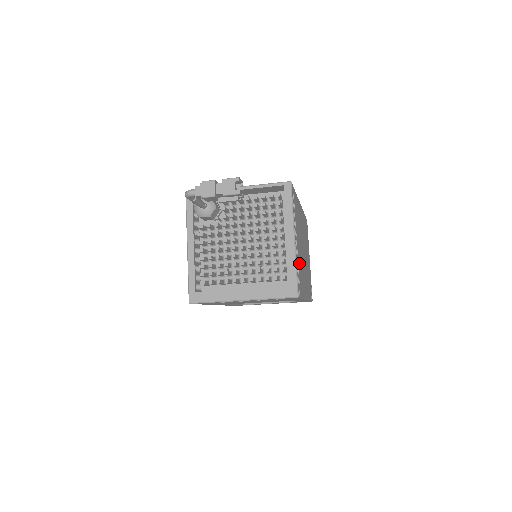
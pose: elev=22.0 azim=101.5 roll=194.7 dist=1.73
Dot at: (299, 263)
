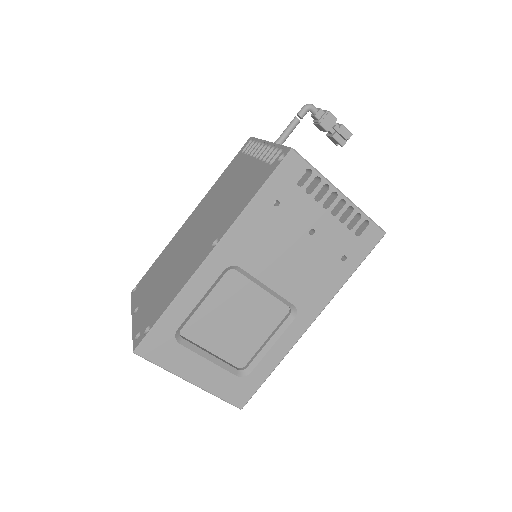
Dot at: occluded
